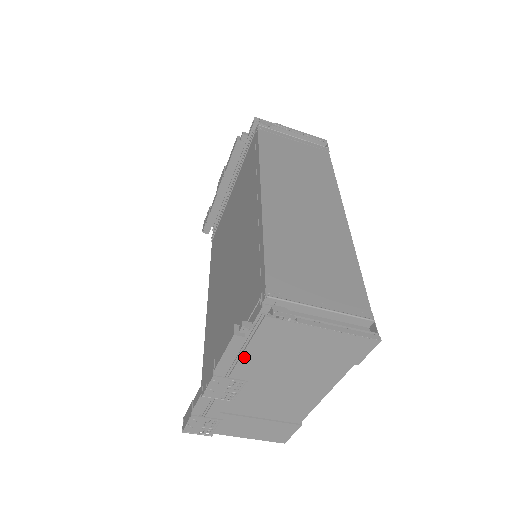
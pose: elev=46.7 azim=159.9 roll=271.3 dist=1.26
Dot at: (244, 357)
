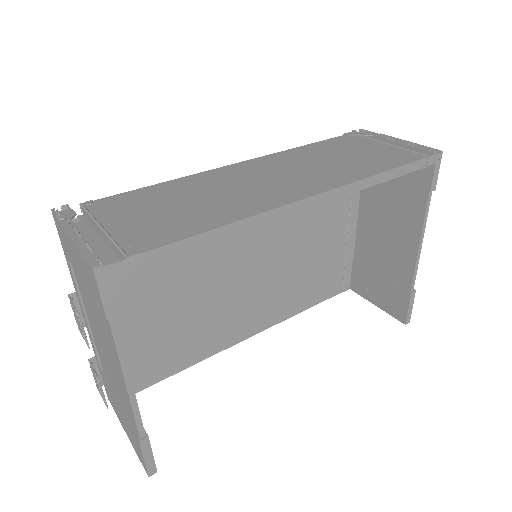
Dot at: (72, 275)
